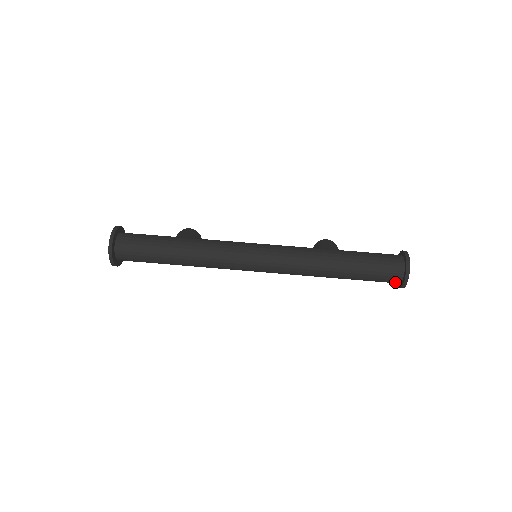
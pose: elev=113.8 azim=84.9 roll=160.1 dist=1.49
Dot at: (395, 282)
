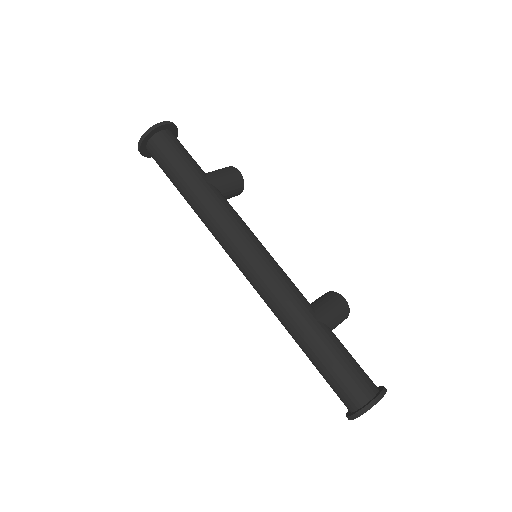
Dot at: occluded
